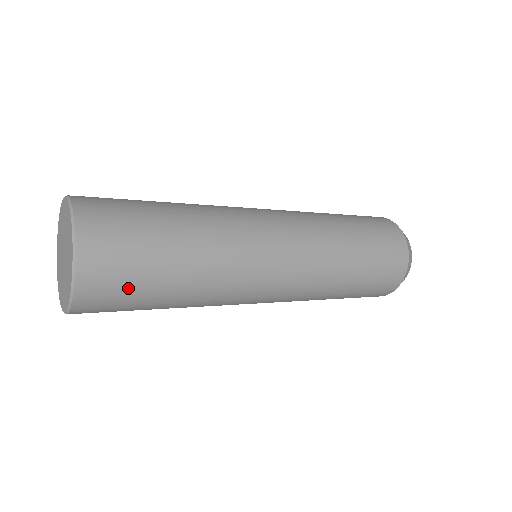
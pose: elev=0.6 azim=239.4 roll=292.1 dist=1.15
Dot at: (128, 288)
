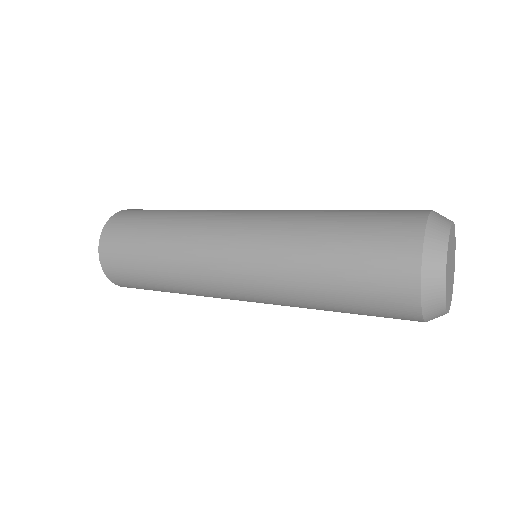
Dot at: (135, 283)
